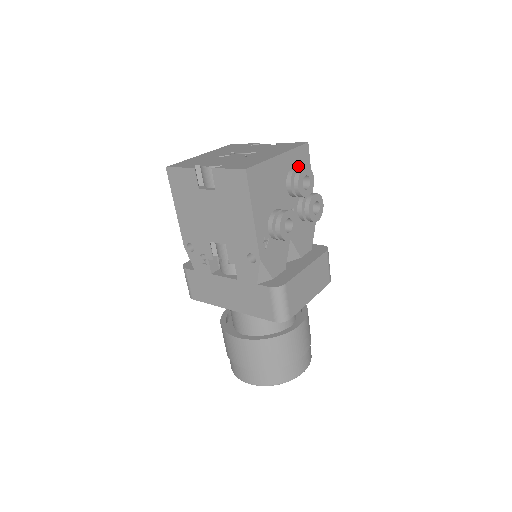
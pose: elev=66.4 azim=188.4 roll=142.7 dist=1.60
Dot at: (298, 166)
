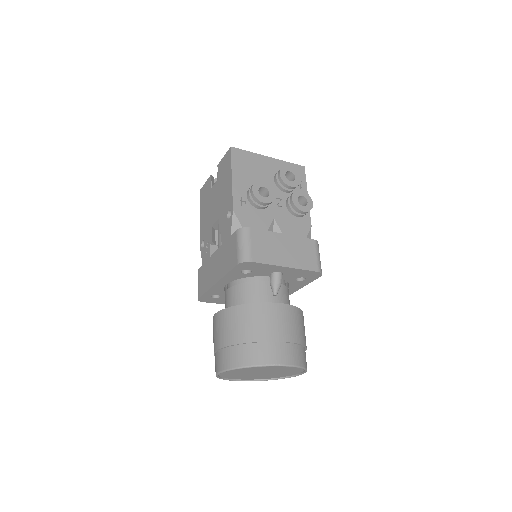
Dot at: occluded
